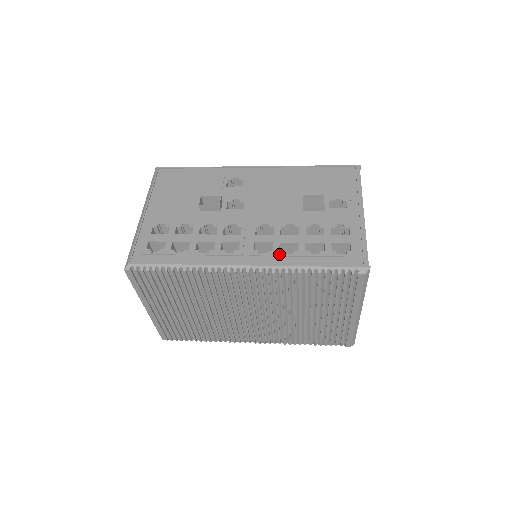
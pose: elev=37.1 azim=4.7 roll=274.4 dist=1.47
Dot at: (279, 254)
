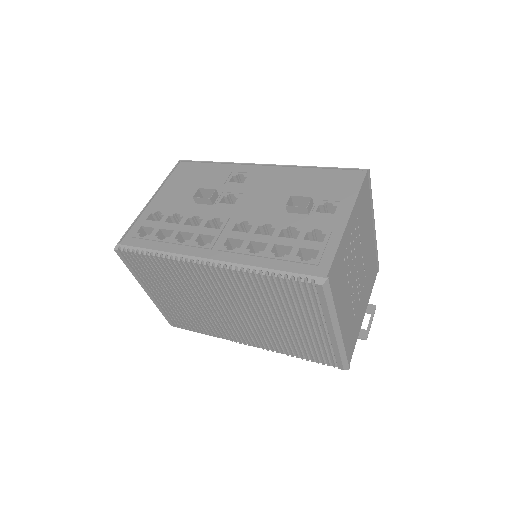
Dot at: (244, 252)
